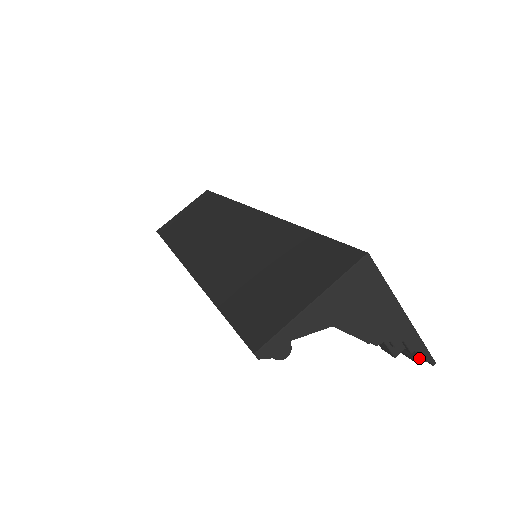
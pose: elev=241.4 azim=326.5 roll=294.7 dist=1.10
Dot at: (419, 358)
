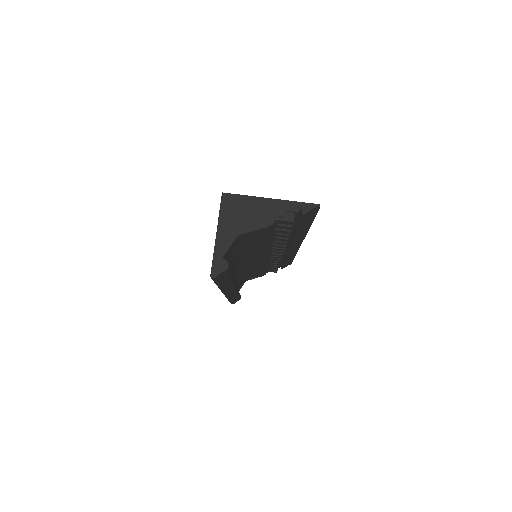
Dot at: (306, 210)
